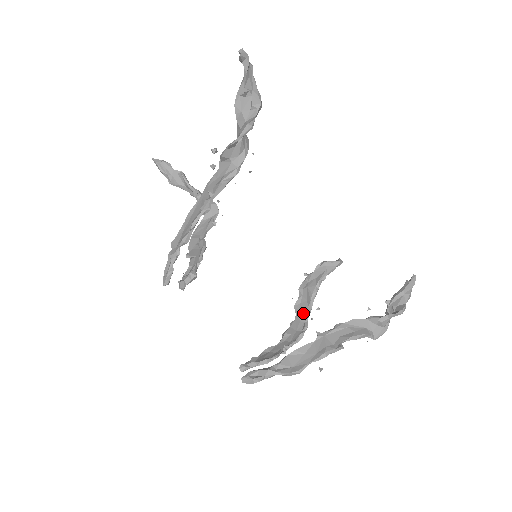
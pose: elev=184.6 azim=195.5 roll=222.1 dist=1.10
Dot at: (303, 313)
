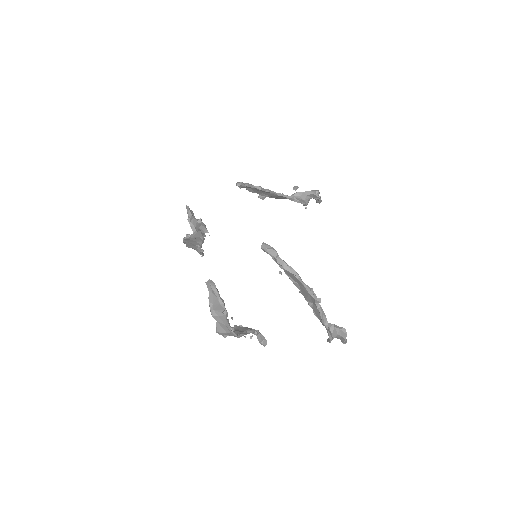
Dot at: (237, 332)
